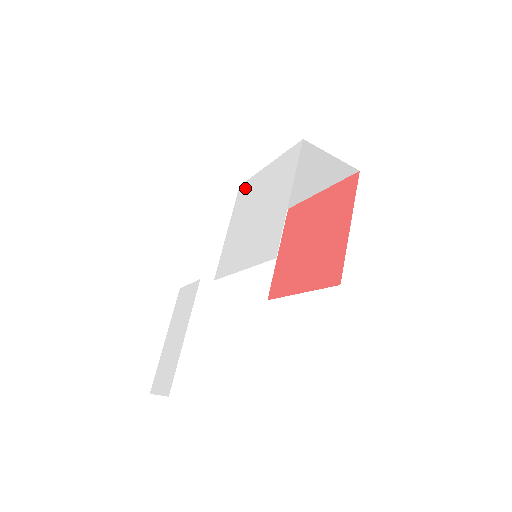
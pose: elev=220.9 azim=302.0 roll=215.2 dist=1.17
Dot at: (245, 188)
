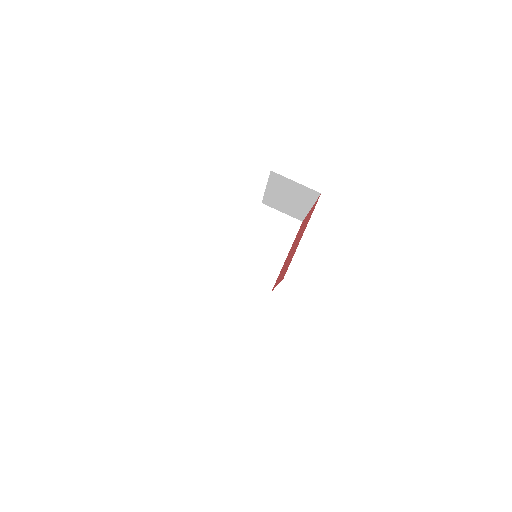
Dot at: occluded
